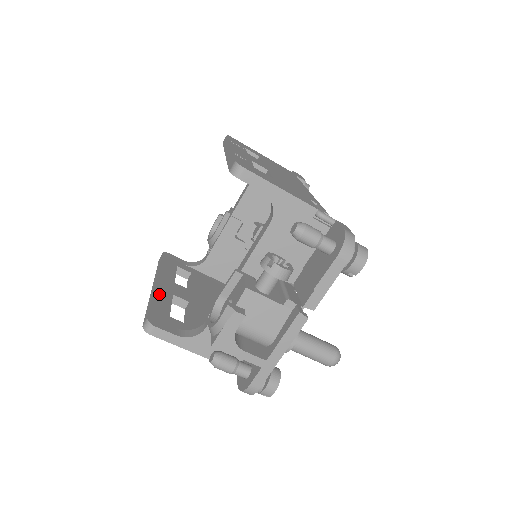
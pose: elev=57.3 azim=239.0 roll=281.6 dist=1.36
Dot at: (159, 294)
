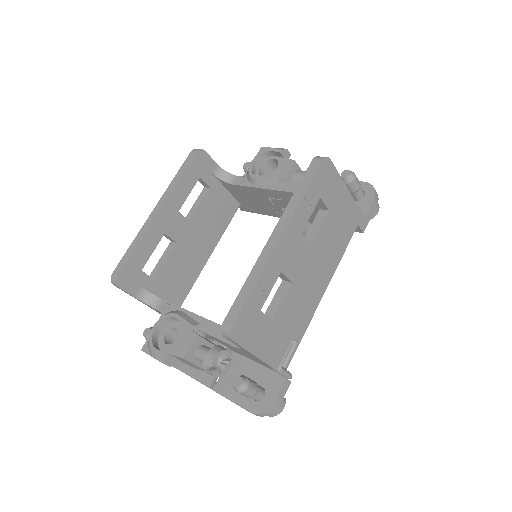
Dot at: (149, 236)
